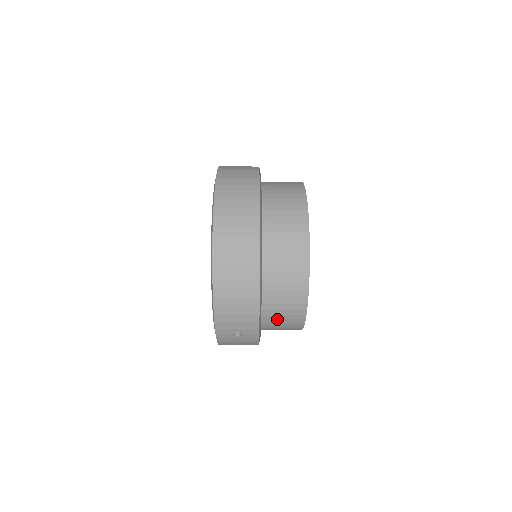
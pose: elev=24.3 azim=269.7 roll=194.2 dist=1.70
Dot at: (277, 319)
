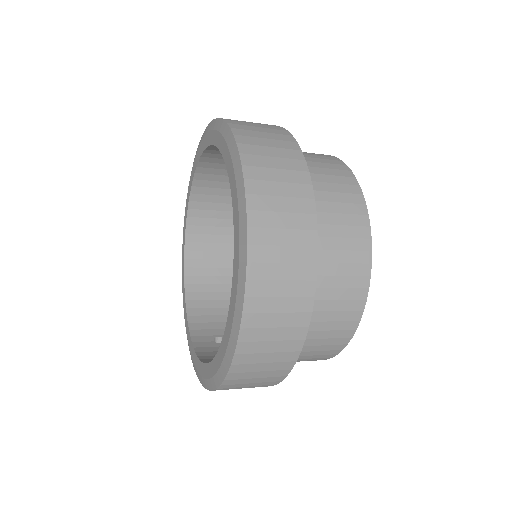
Dot at: occluded
